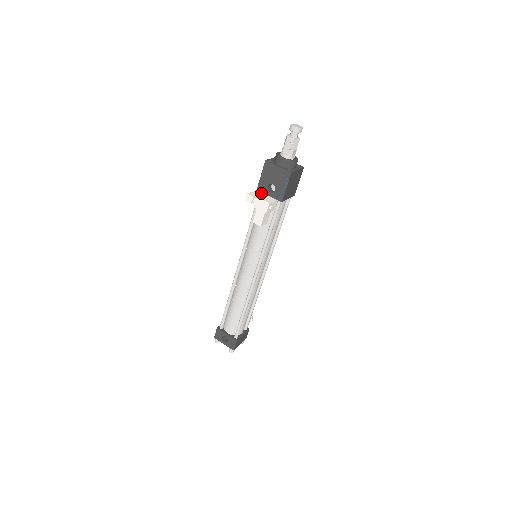
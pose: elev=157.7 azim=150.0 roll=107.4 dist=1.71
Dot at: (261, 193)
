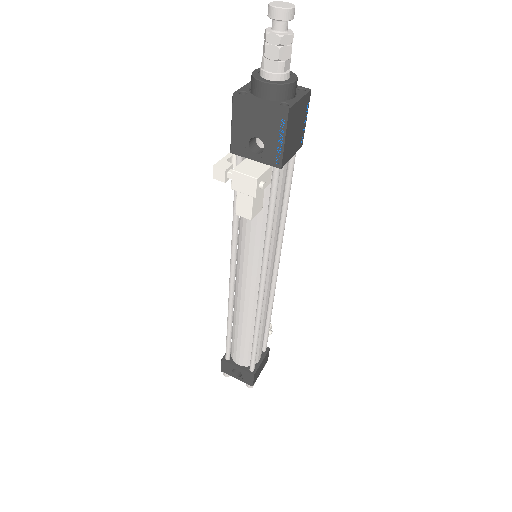
Dot at: (239, 157)
